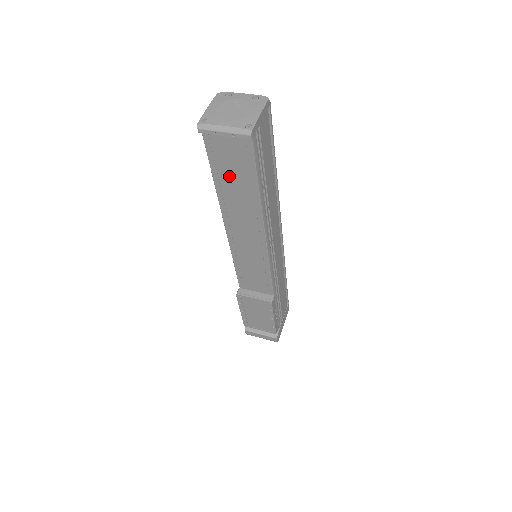
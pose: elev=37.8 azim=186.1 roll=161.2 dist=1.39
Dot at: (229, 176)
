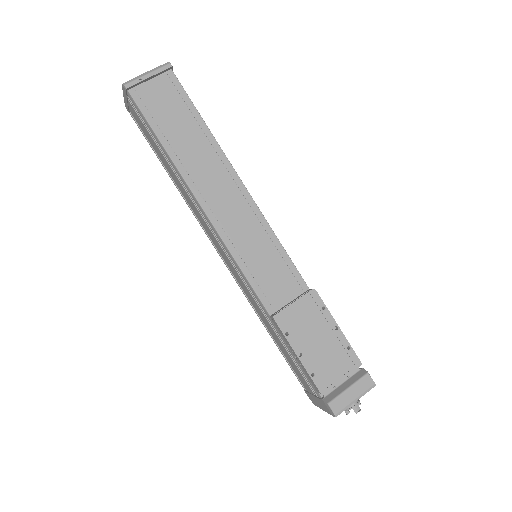
Dot at: (173, 128)
